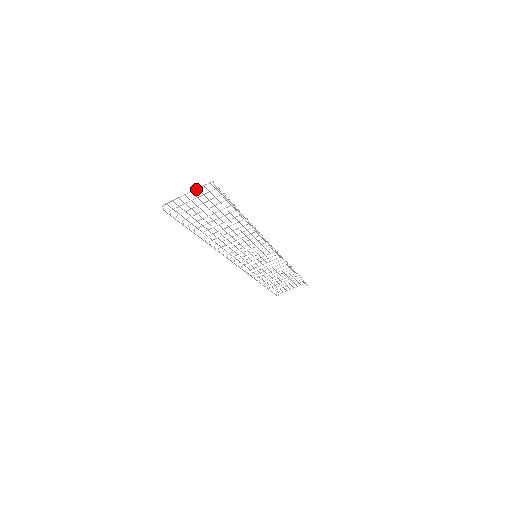
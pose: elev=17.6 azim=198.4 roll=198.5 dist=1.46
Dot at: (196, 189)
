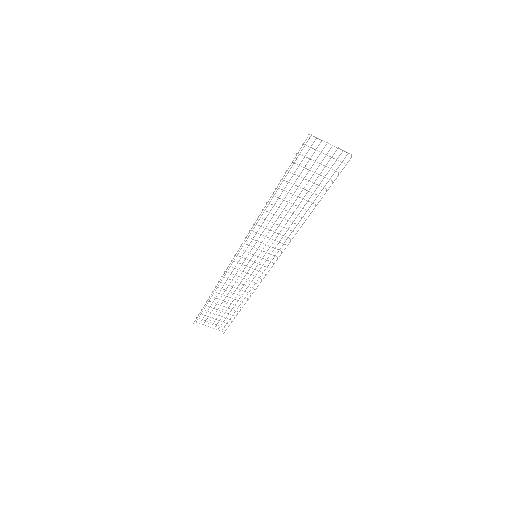
Dot at: (338, 147)
